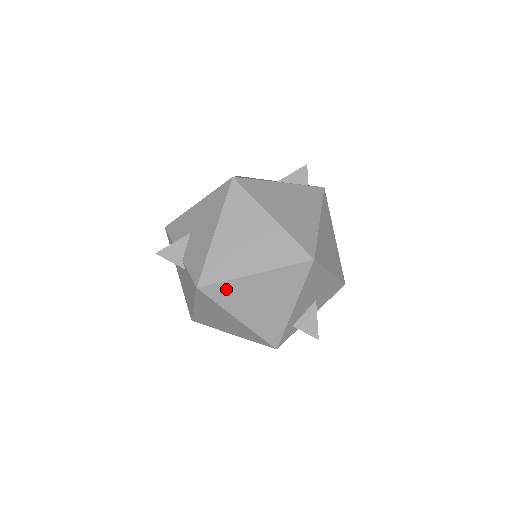
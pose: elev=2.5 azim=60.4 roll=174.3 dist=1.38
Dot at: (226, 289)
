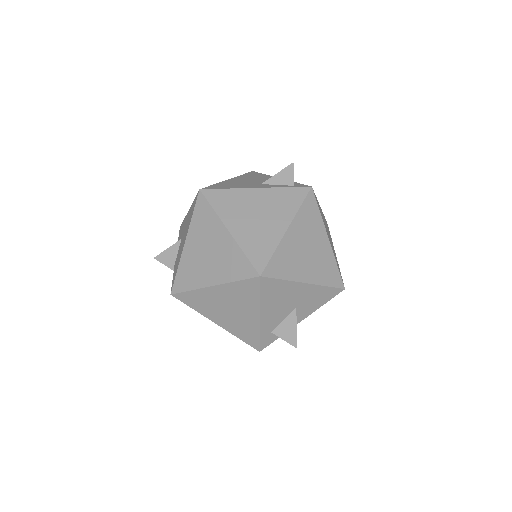
Dot at: (194, 297)
